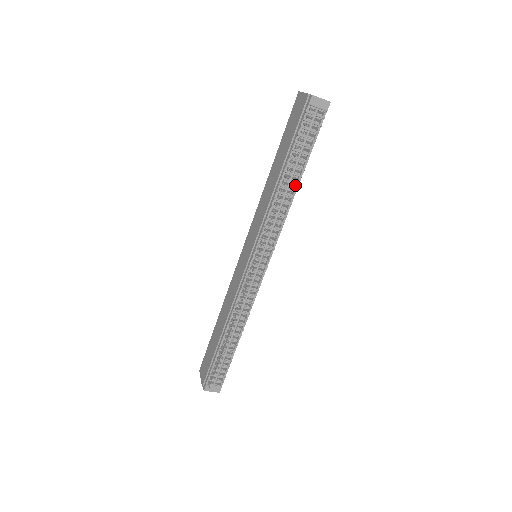
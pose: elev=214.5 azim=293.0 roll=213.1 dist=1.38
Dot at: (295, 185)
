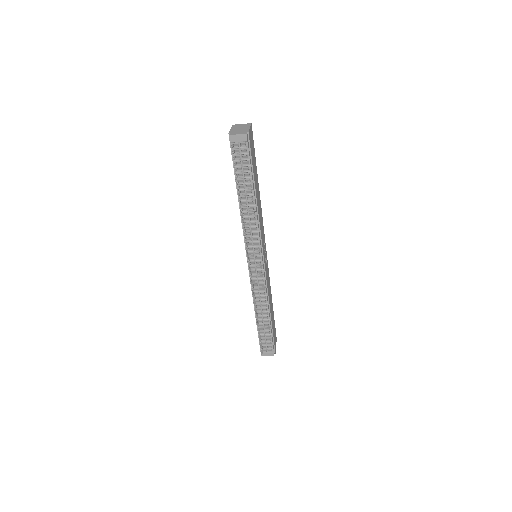
Dot at: (254, 201)
